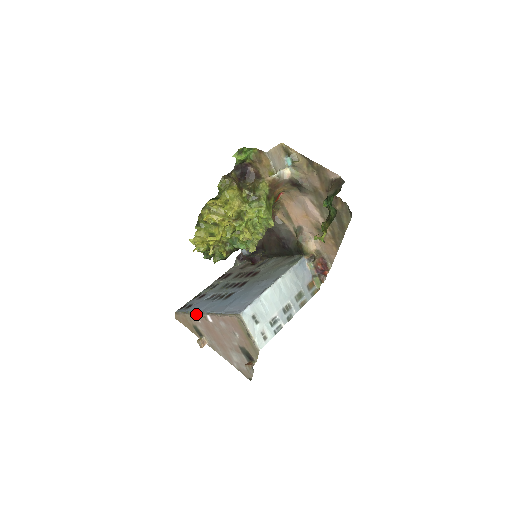
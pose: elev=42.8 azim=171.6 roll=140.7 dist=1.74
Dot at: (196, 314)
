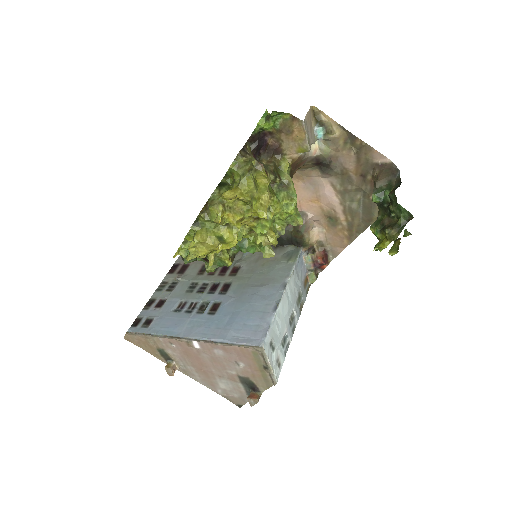
Dot at: (171, 338)
